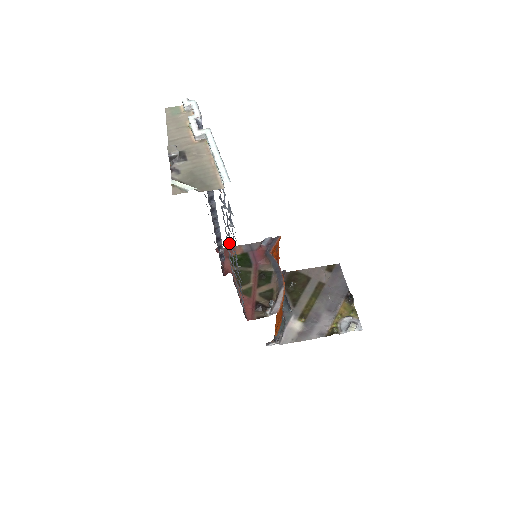
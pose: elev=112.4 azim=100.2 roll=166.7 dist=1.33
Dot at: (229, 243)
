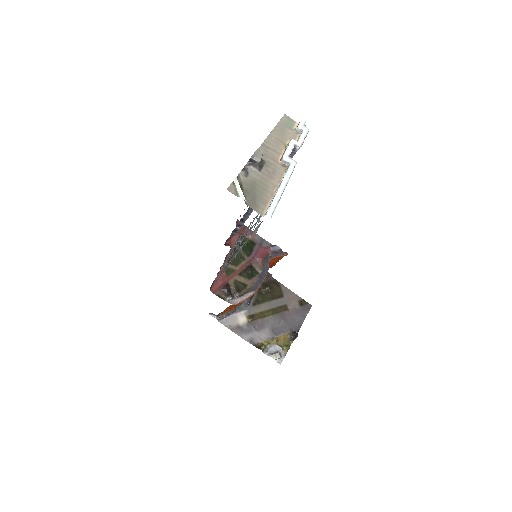
Dot at: (243, 237)
